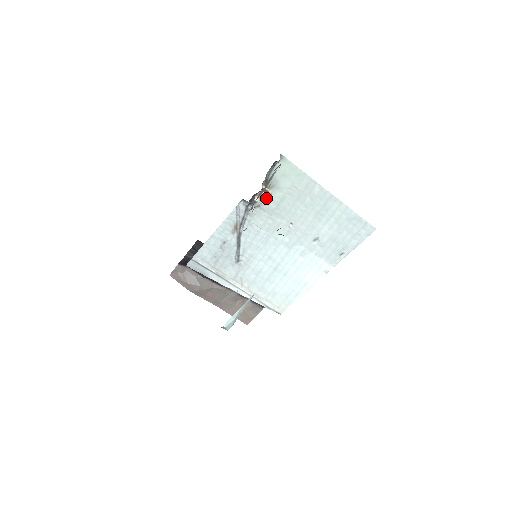
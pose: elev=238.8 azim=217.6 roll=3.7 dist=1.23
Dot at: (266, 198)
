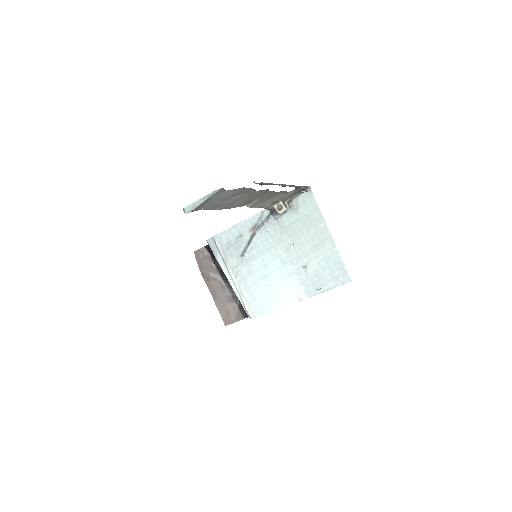
Dot at: (282, 209)
